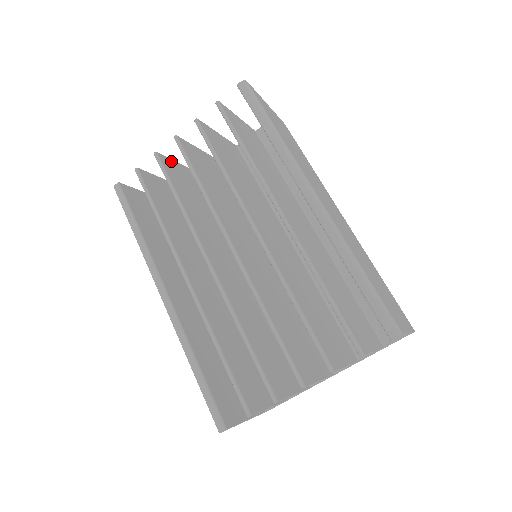
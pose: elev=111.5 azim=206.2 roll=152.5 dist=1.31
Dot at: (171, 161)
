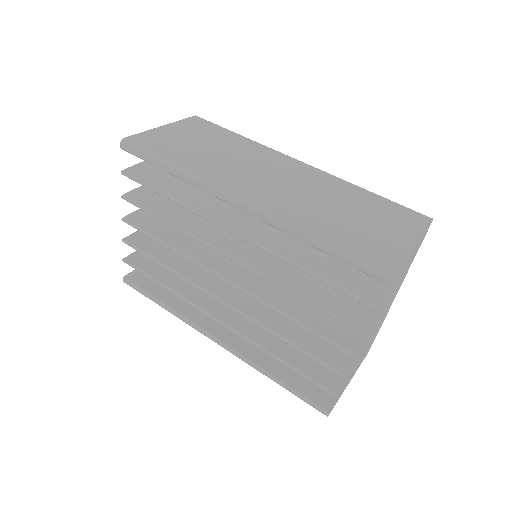
Dot at: (140, 232)
